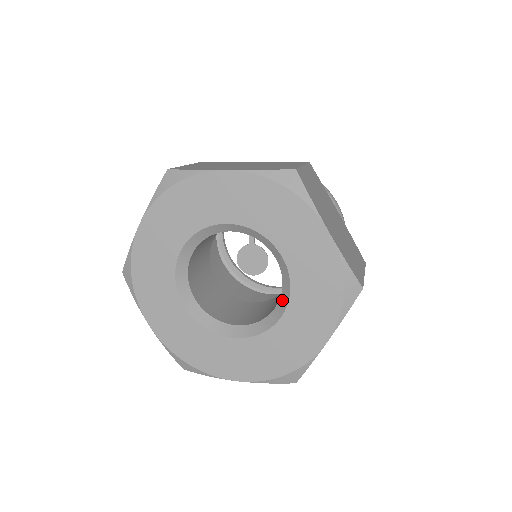
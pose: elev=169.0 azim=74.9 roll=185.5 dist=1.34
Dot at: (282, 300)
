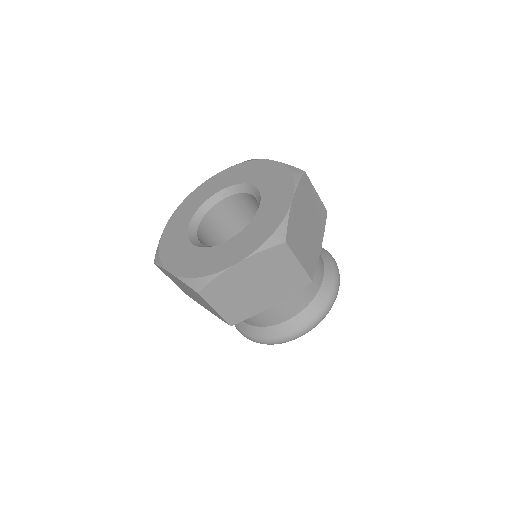
Dot at: occluded
